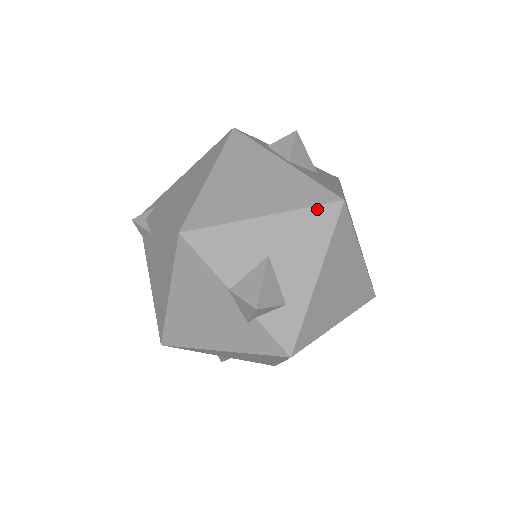
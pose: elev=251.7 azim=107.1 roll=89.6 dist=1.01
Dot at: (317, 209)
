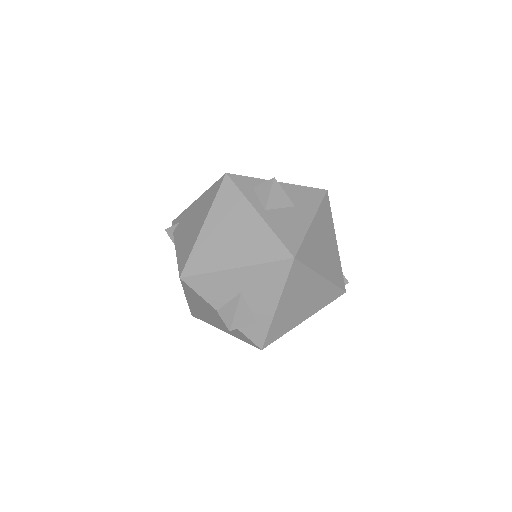
Dot at: (274, 264)
